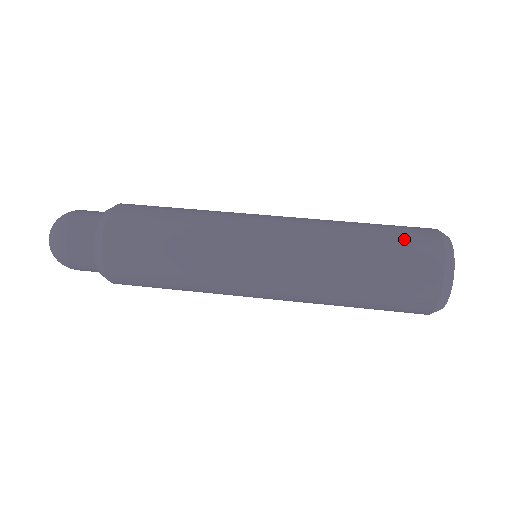
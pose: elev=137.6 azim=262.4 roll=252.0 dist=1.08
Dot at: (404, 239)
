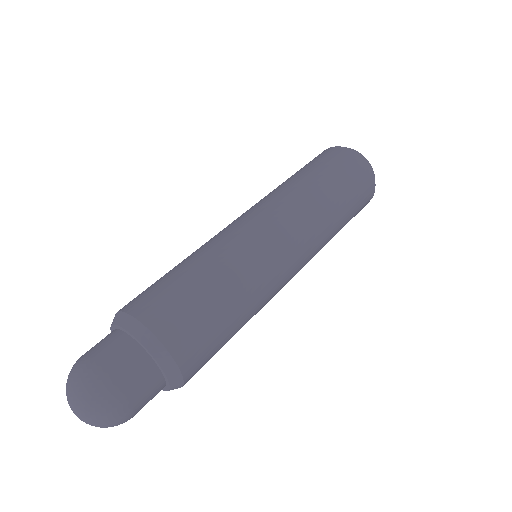
Dot at: (360, 193)
